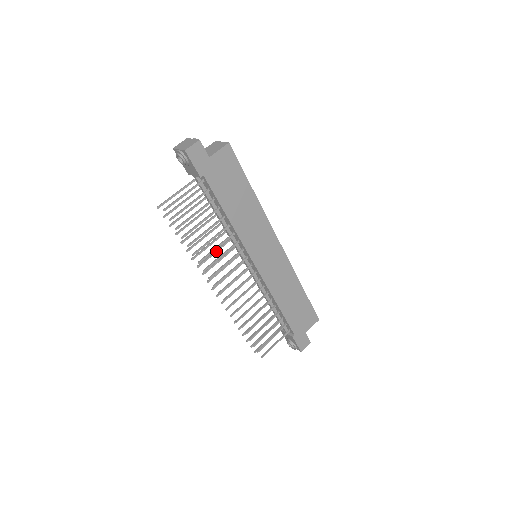
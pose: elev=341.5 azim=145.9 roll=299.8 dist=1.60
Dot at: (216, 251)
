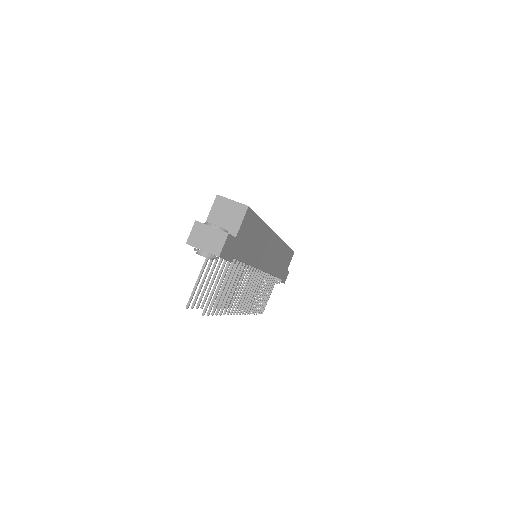
Dot at: occluded
